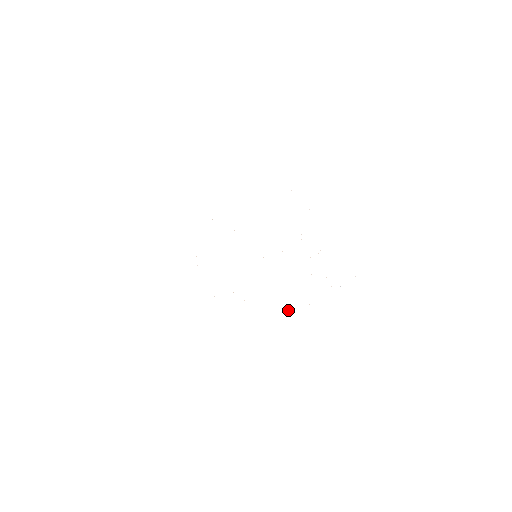
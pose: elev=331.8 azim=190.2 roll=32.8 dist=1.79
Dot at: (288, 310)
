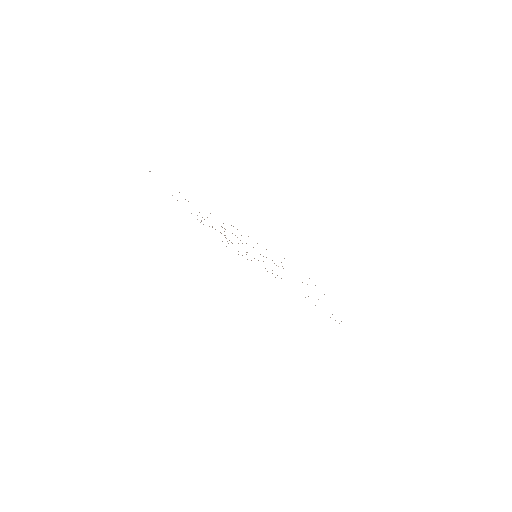
Dot at: occluded
